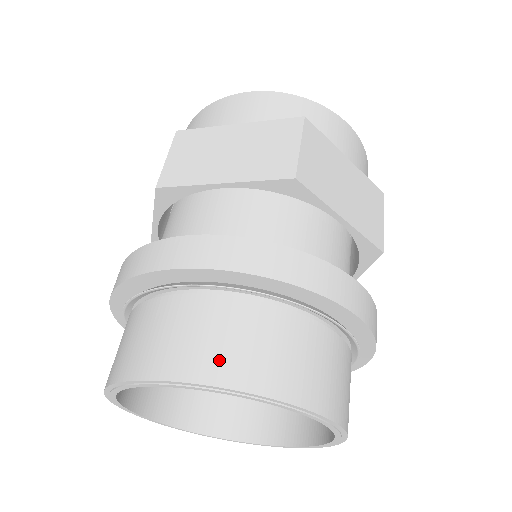
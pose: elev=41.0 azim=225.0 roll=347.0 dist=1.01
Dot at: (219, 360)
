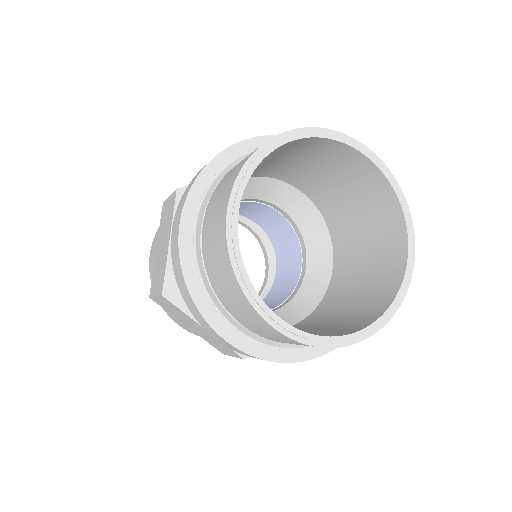
Dot at: occluded
